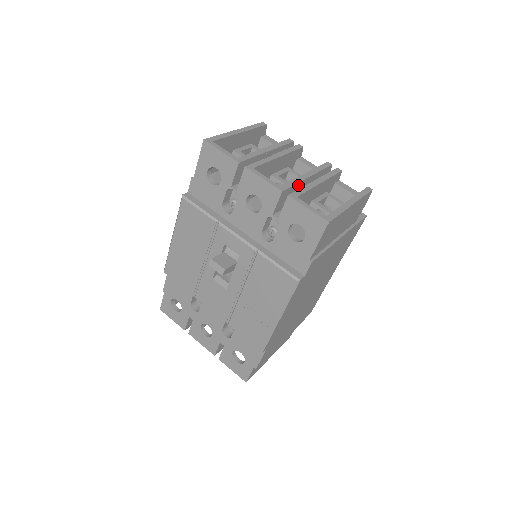
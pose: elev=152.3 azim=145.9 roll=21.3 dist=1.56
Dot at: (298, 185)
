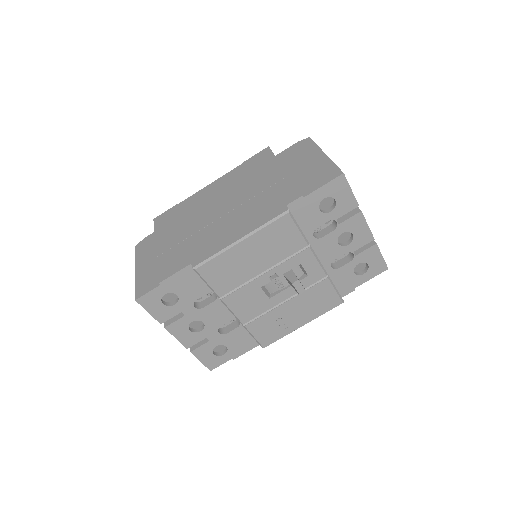
Dot at: occluded
